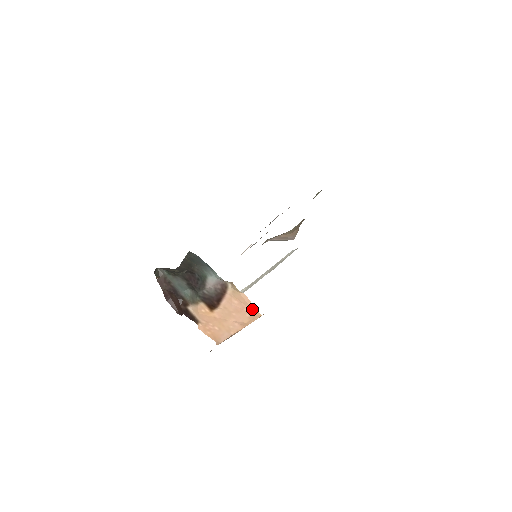
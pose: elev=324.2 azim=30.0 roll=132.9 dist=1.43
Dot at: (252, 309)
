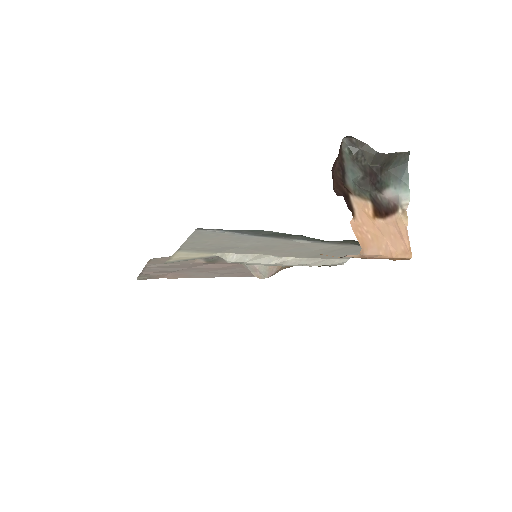
Dot at: (408, 245)
